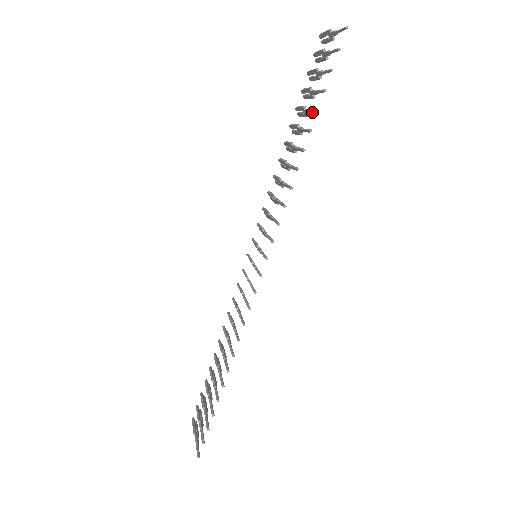
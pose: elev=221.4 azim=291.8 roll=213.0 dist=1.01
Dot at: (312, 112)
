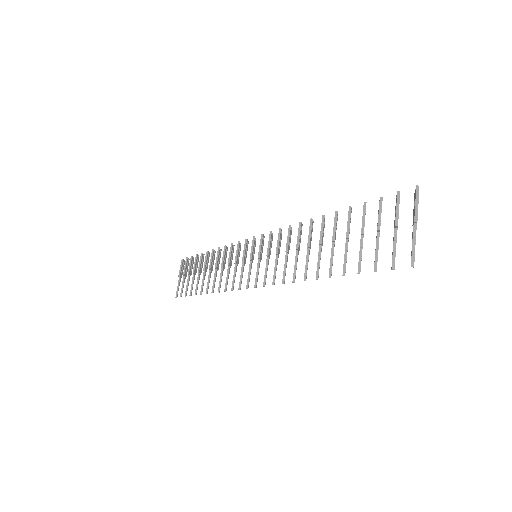
Dot at: (344, 262)
